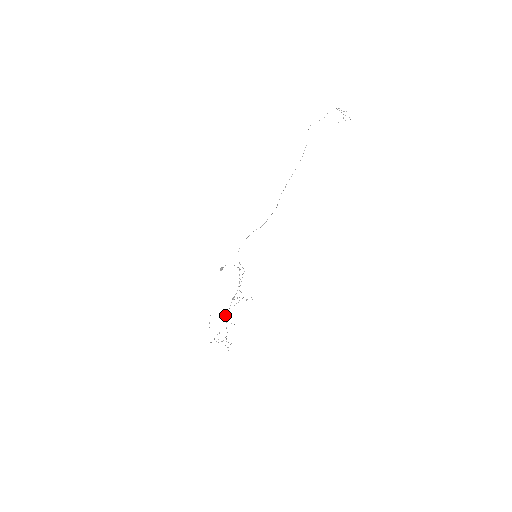
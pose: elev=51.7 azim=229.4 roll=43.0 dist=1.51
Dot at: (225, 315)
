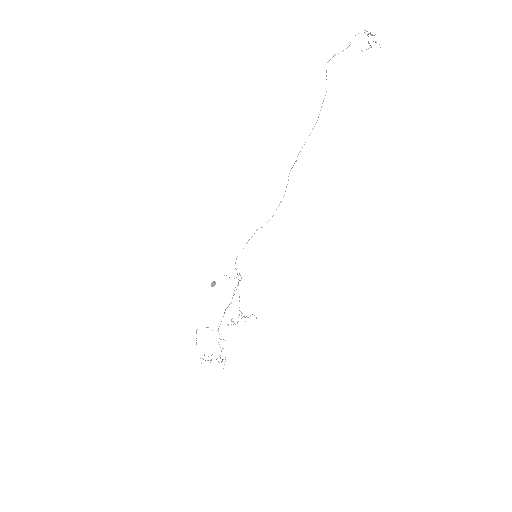
Dot at: (217, 330)
